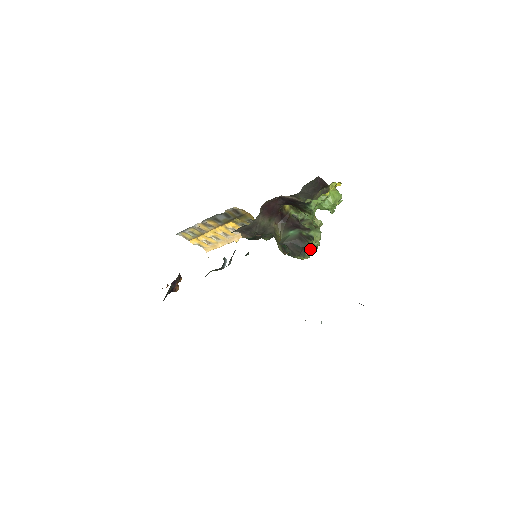
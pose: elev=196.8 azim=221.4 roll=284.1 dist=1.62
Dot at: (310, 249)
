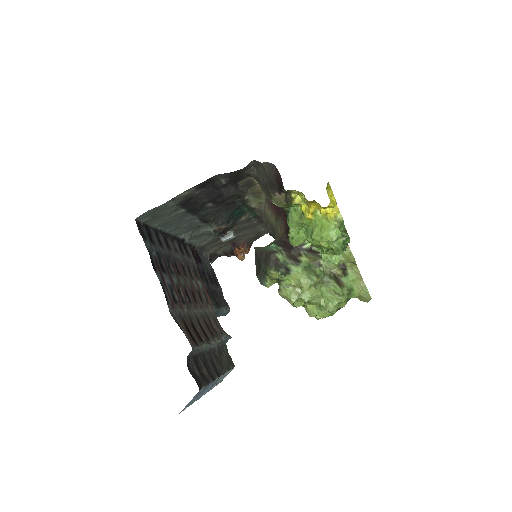
Dot at: (294, 293)
